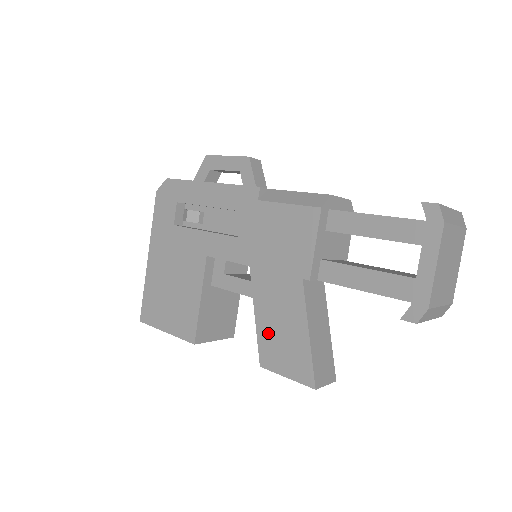
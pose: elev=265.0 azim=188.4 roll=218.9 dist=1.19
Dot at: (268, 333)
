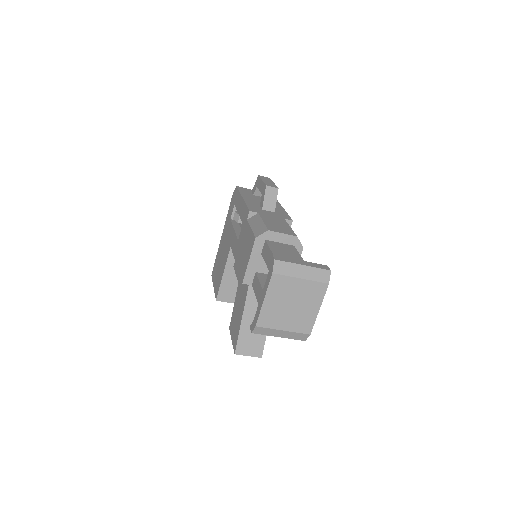
Dot at: (235, 309)
